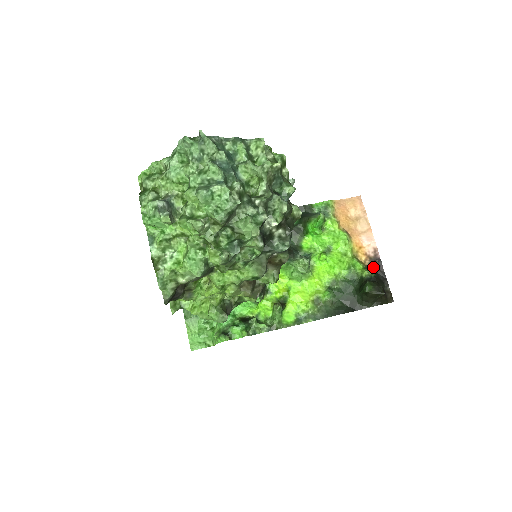
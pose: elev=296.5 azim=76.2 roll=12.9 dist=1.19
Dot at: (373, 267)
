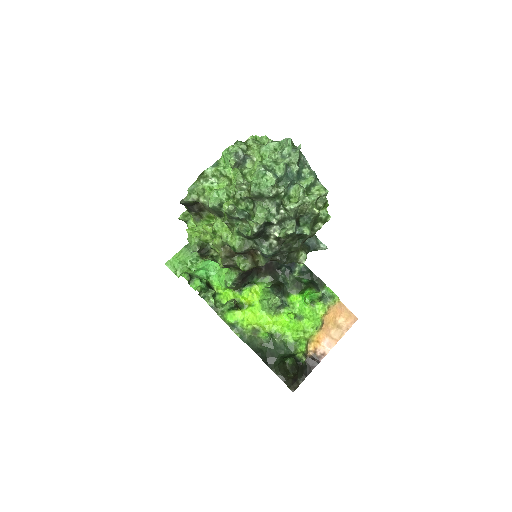
Dot at: (310, 360)
